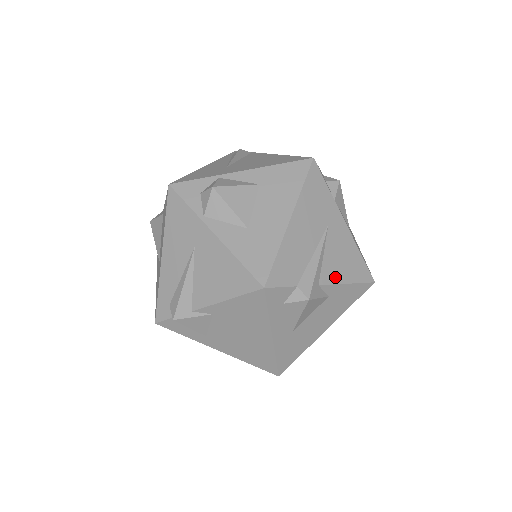
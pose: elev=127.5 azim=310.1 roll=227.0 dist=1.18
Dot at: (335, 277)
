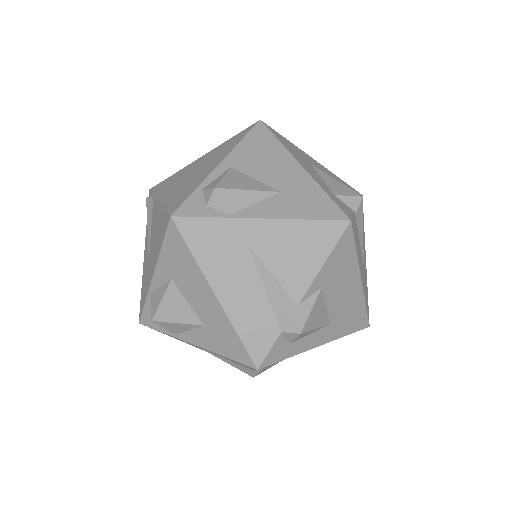
Dot at: (306, 277)
